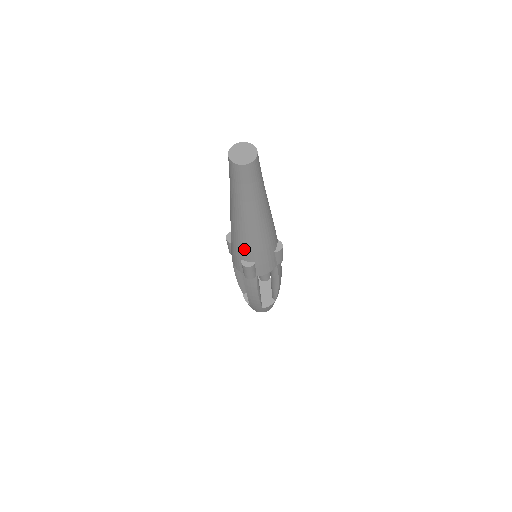
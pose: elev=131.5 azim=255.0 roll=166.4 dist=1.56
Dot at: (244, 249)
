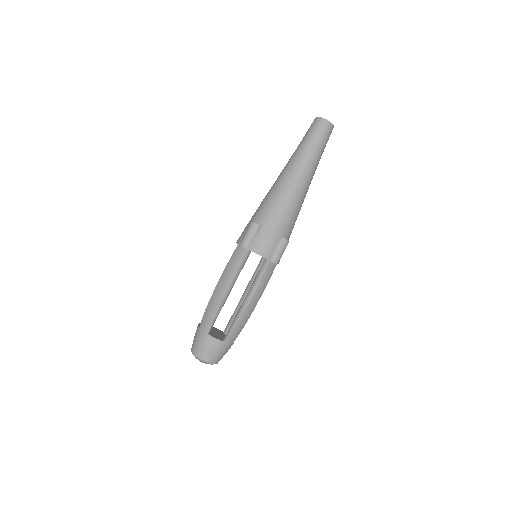
Dot at: (265, 206)
